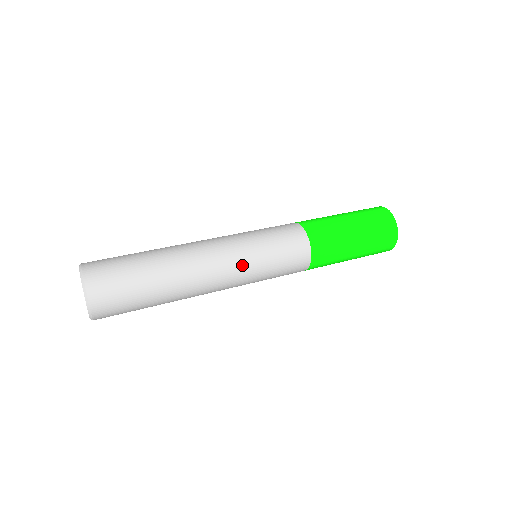
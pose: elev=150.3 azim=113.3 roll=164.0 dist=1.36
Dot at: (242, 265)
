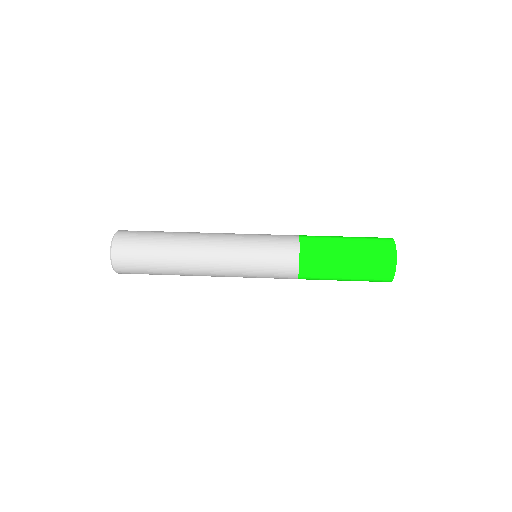
Dot at: (233, 260)
